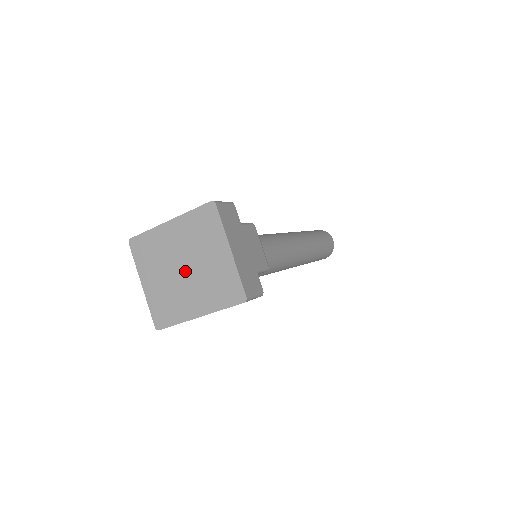
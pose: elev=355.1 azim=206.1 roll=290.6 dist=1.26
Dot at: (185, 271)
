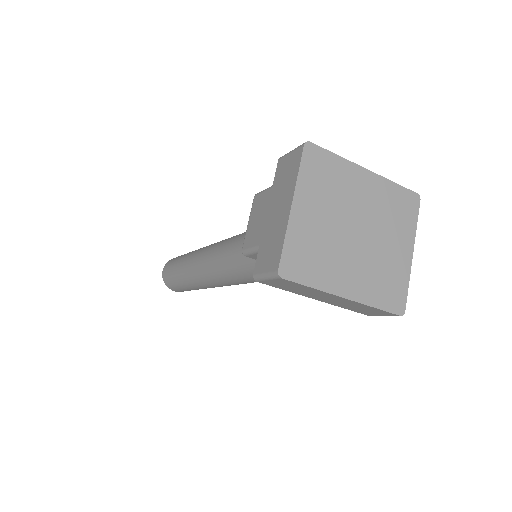
Dot at: (357, 235)
